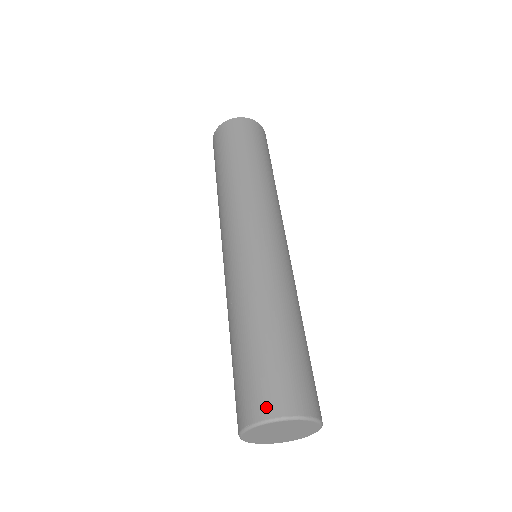
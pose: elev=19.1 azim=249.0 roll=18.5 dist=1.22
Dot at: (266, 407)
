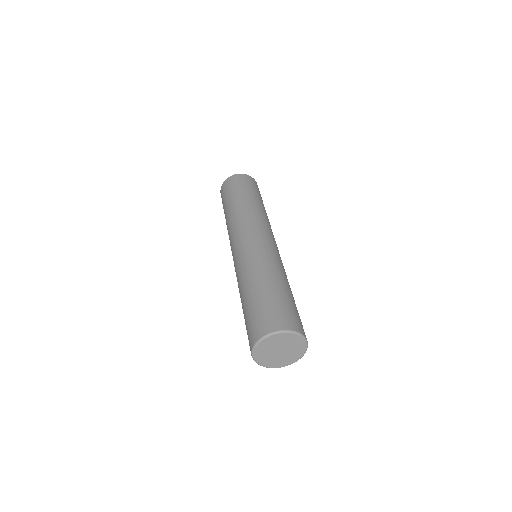
Dot at: (254, 337)
